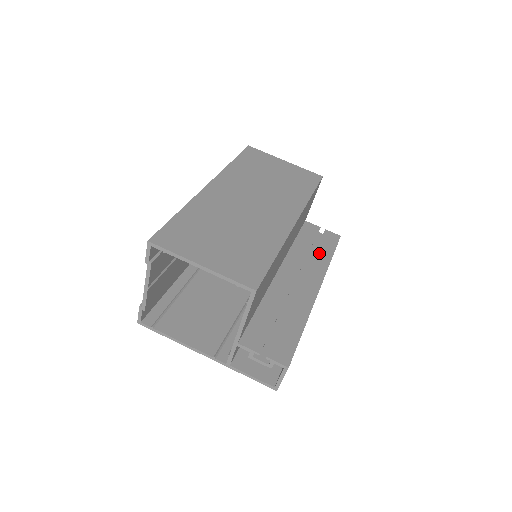
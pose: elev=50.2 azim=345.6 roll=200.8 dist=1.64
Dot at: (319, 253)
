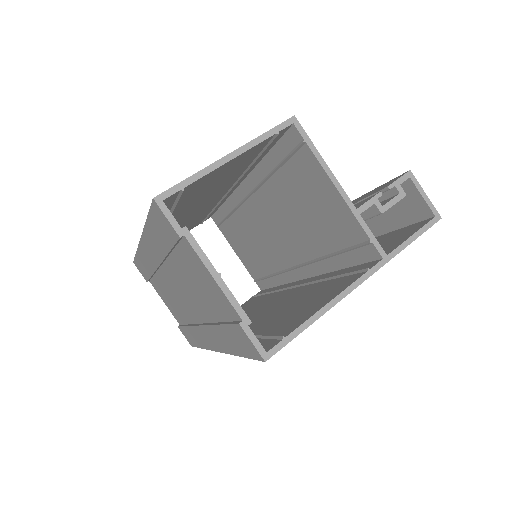
Dot at: occluded
